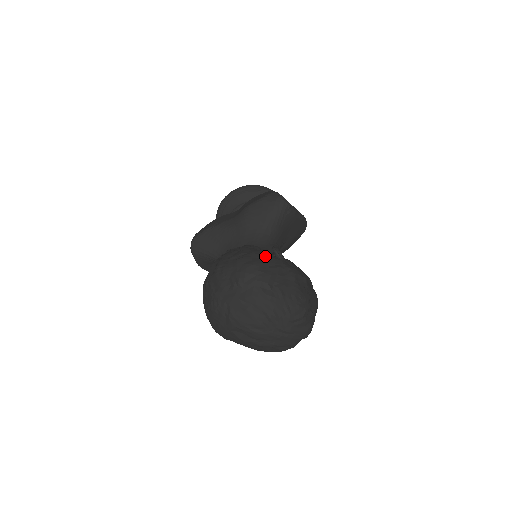
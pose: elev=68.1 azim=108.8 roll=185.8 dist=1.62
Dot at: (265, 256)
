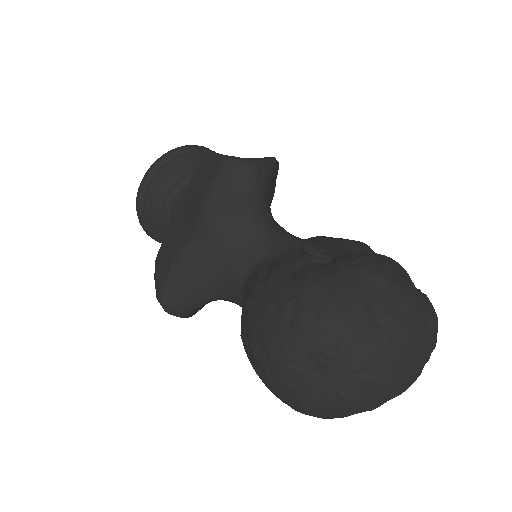
Dot at: (325, 283)
